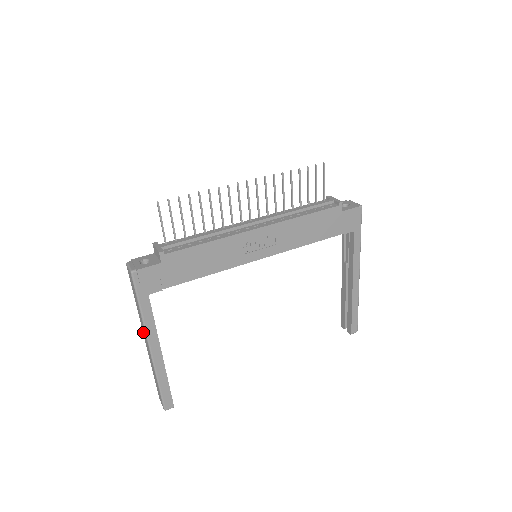
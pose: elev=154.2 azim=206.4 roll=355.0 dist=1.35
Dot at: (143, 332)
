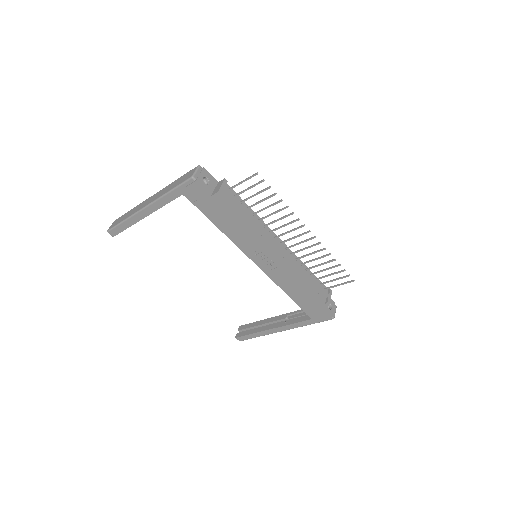
Dot at: (155, 195)
